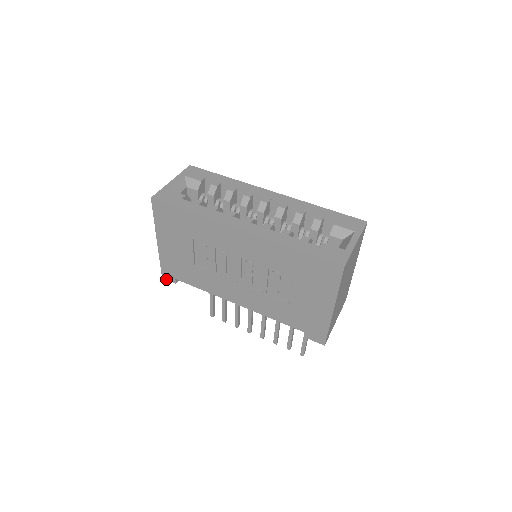
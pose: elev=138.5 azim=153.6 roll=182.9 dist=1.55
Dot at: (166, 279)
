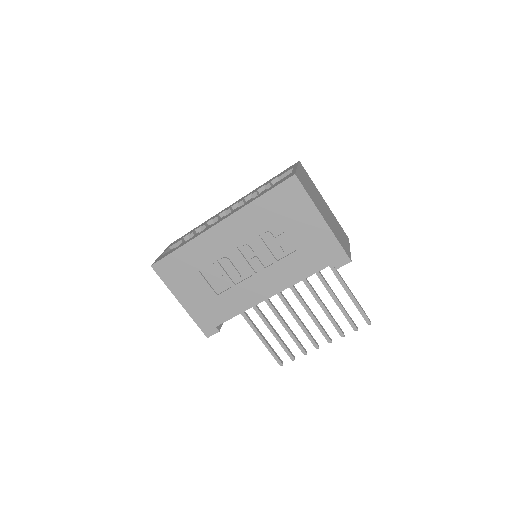
Dot at: occluded
